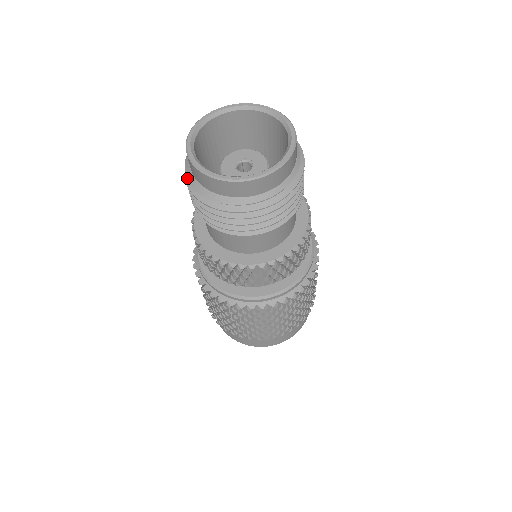
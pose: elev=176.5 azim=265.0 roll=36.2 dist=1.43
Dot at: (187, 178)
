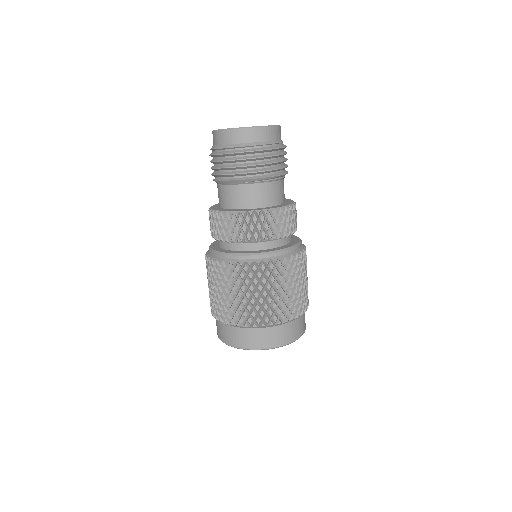
Dot at: (210, 149)
